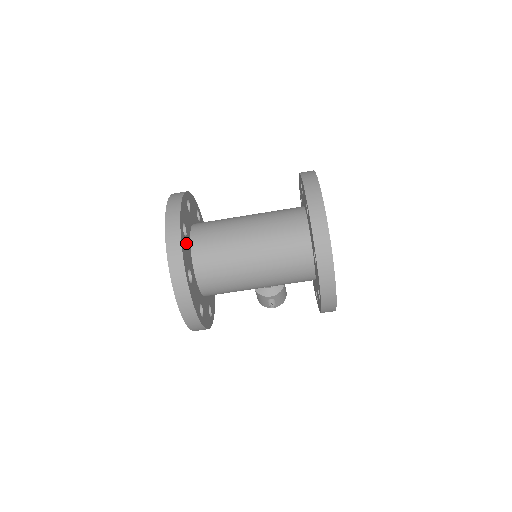
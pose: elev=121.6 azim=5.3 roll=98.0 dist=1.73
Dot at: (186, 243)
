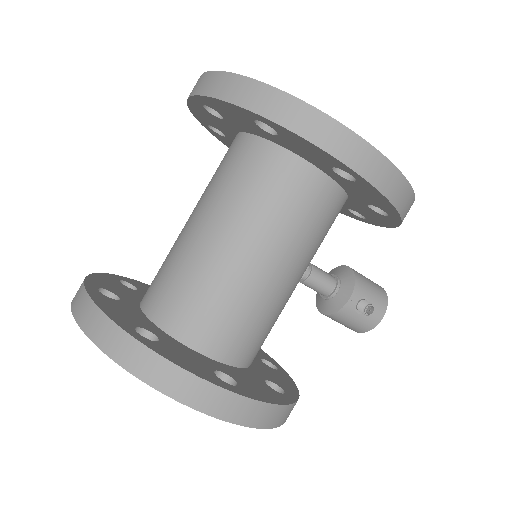
Dot at: (120, 305)
